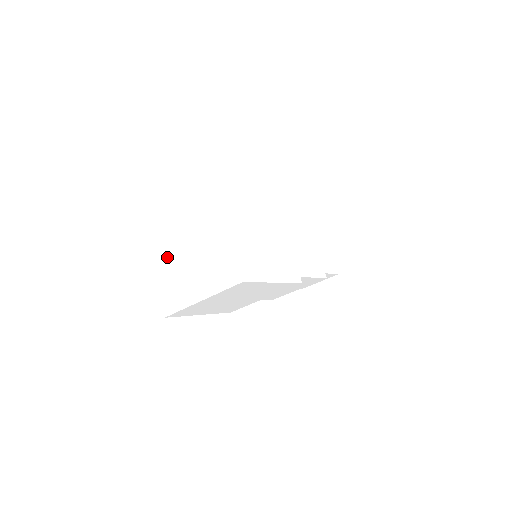
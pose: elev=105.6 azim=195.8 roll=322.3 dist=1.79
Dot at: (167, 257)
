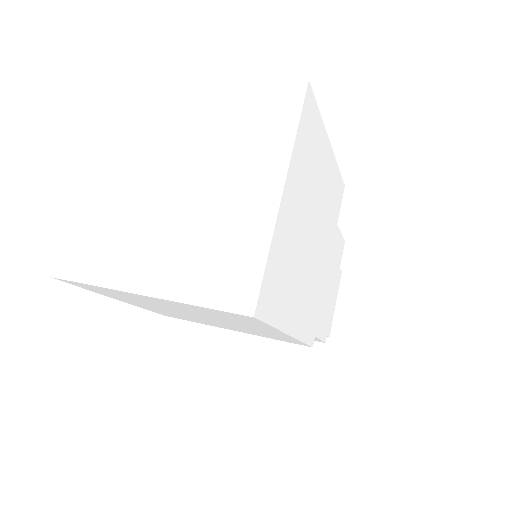
Dot at: (124, 170)
